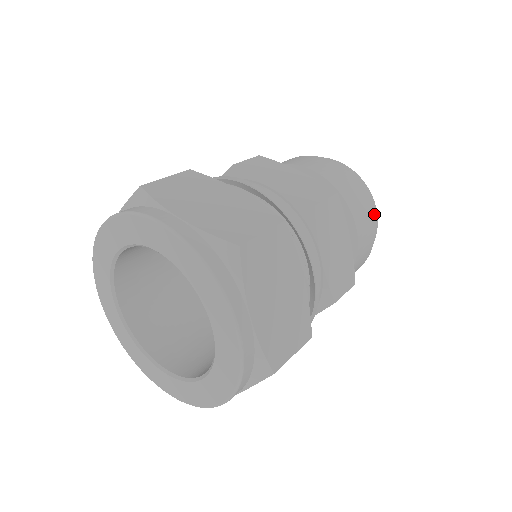
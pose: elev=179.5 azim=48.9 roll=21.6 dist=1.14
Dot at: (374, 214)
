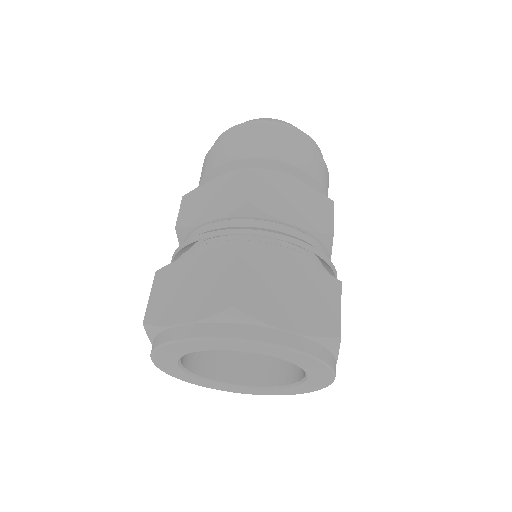
Dot at: occluded
